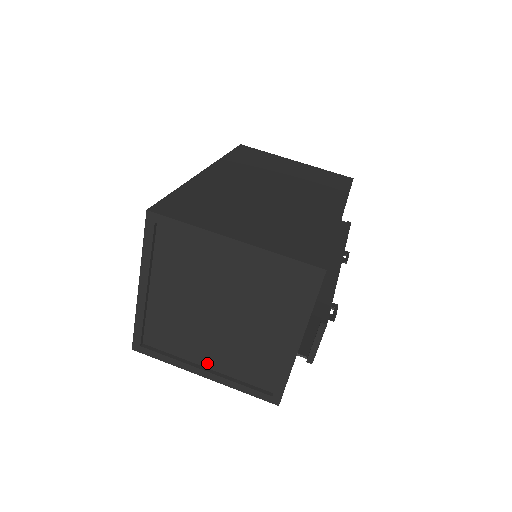
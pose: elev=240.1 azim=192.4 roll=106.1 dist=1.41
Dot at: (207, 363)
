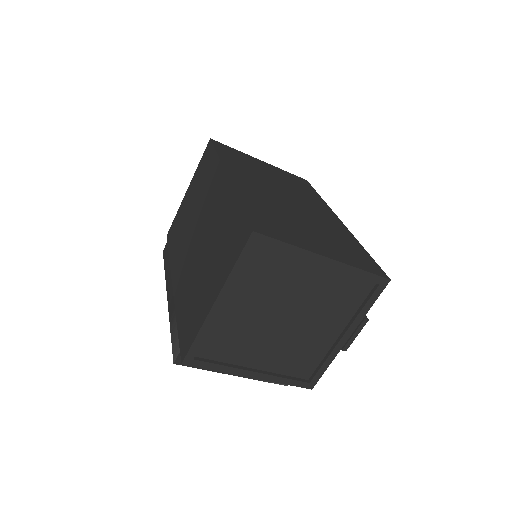
Dot at: (256, 365)
